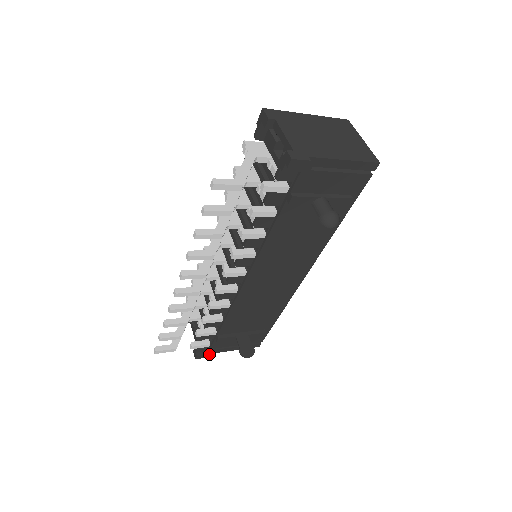
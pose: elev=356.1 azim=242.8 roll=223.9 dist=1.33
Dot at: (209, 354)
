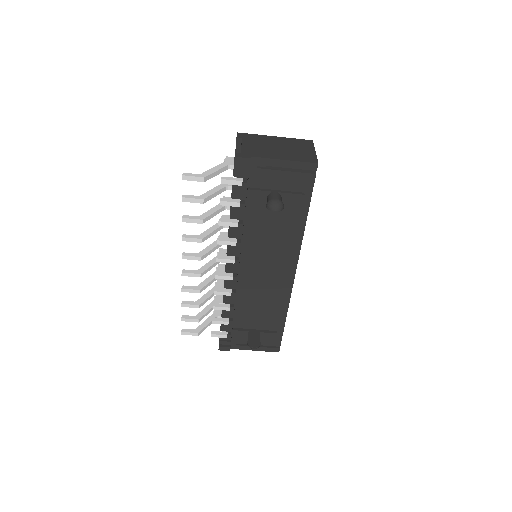
Dot at: (230, 347)
